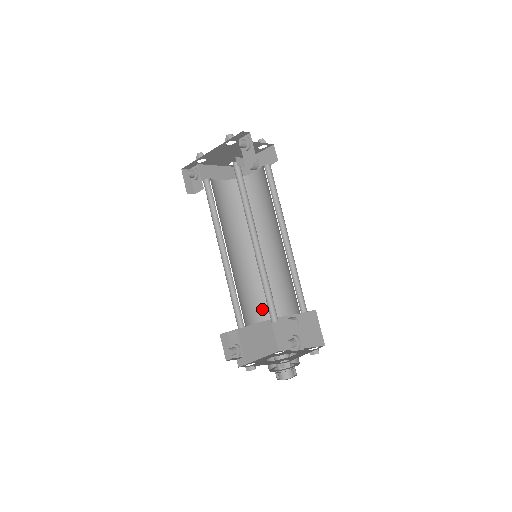
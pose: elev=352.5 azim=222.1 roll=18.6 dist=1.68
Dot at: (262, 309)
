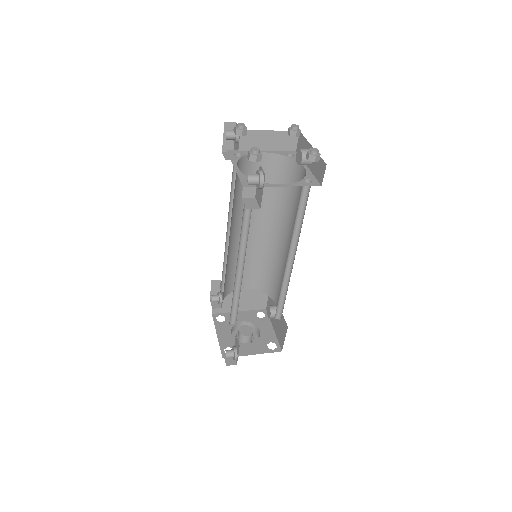
Dot at: (259, 281)
